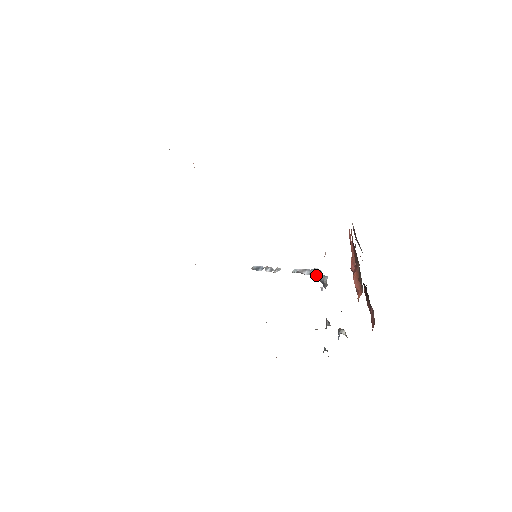
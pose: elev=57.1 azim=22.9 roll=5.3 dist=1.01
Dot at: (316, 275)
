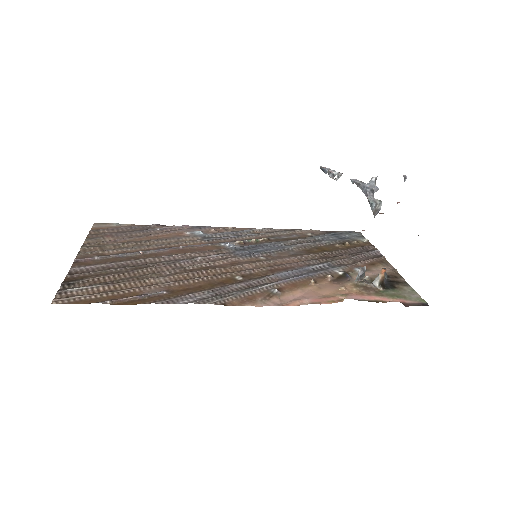
Dot at: occluded
